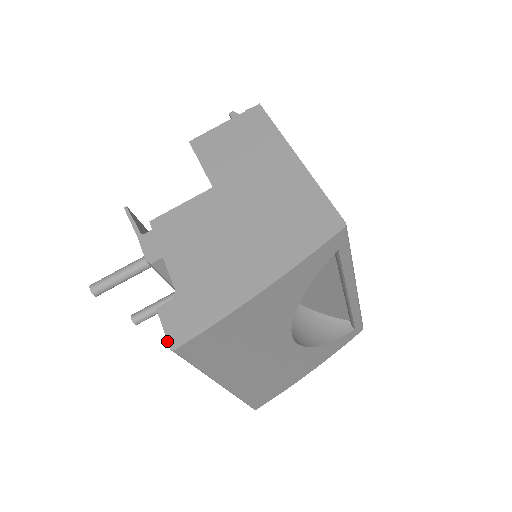
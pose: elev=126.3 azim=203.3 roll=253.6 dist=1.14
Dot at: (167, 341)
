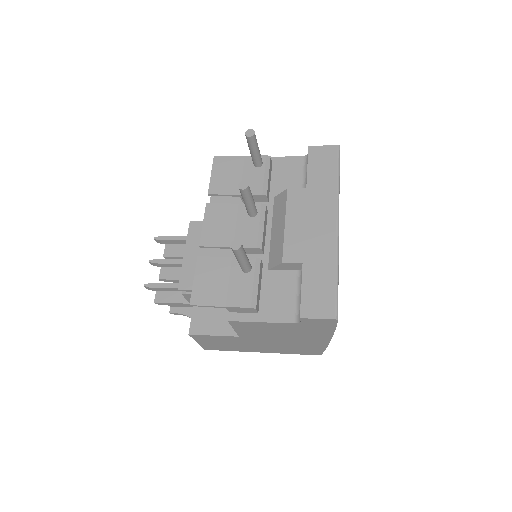
Dot at: (332, 145)
